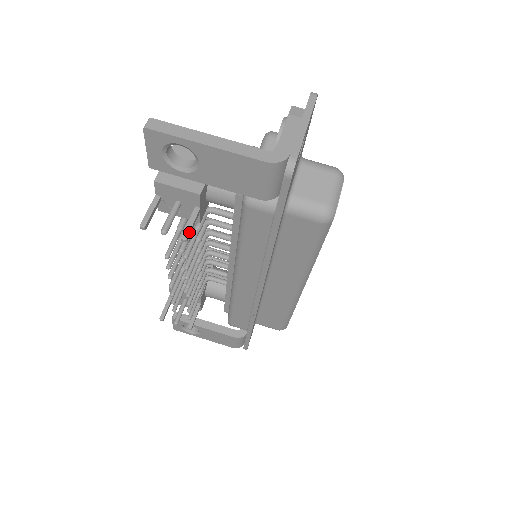
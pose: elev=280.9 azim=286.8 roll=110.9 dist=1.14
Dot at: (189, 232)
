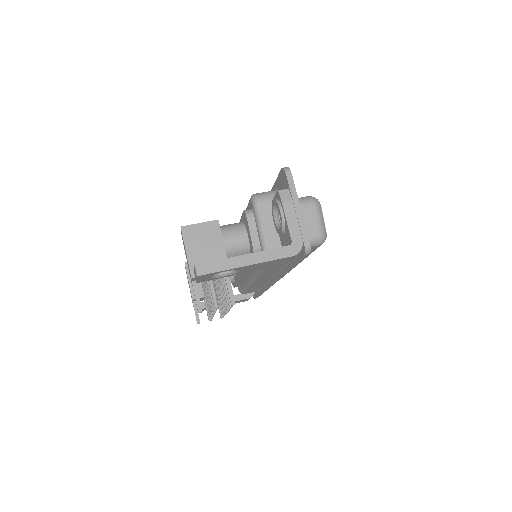
Dot at: occluded
